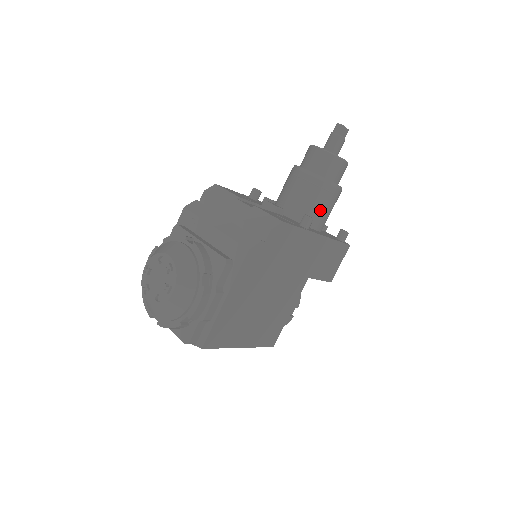
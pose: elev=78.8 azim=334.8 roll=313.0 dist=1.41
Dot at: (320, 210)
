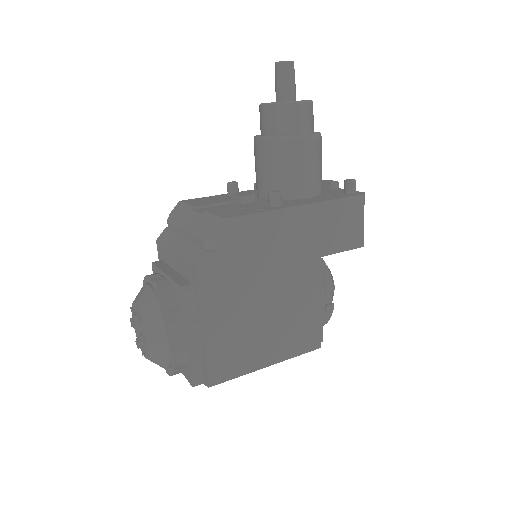
Dot at: (297, 174)
